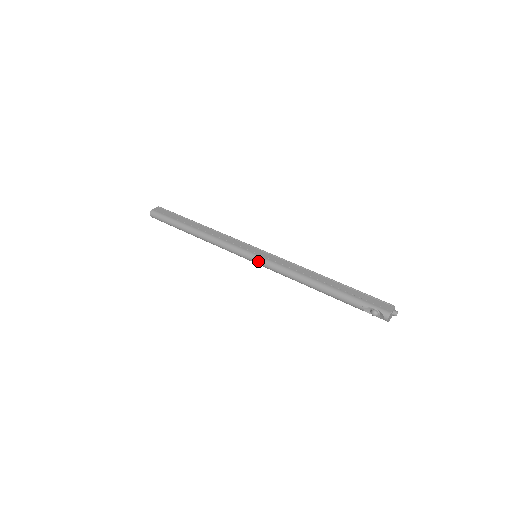
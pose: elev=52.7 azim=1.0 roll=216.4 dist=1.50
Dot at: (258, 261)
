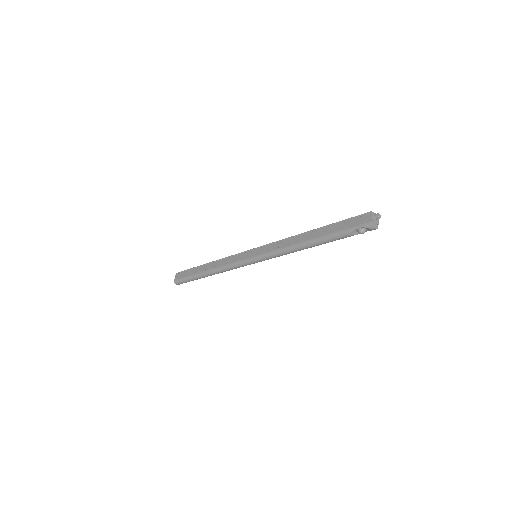
Dot at: (259, 260)
